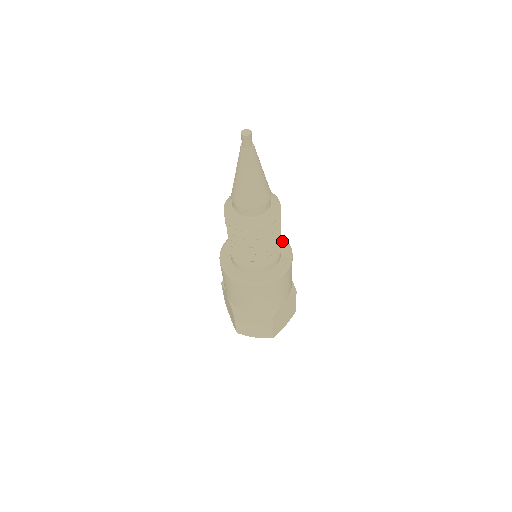
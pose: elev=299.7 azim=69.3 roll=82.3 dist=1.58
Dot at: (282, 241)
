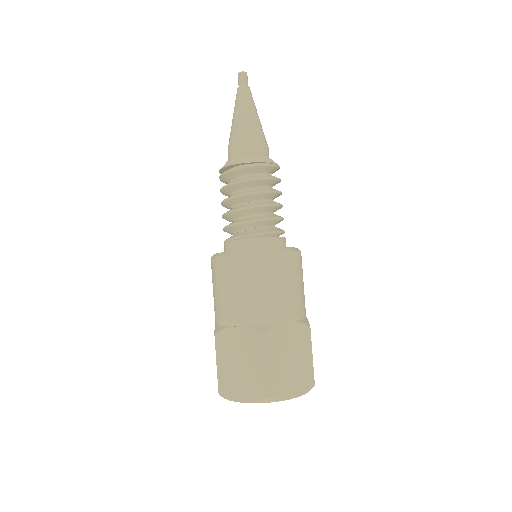
Dot at: occluded
